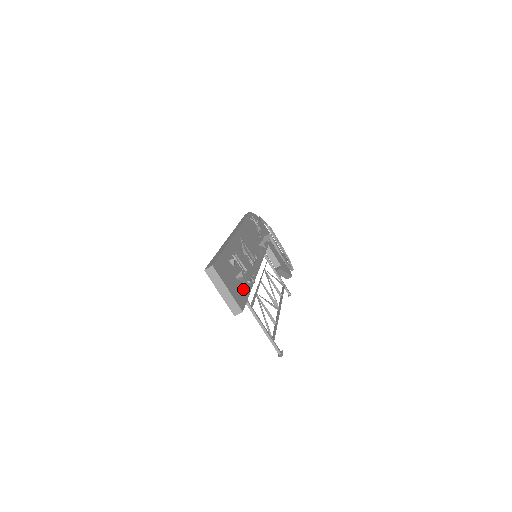
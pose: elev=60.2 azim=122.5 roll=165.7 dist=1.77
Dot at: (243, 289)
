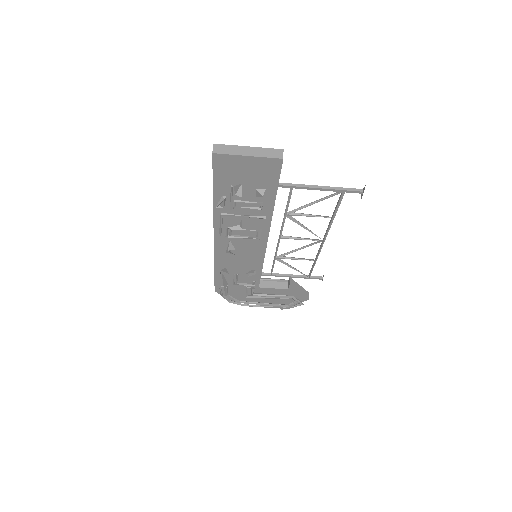
Dot at: occluded
